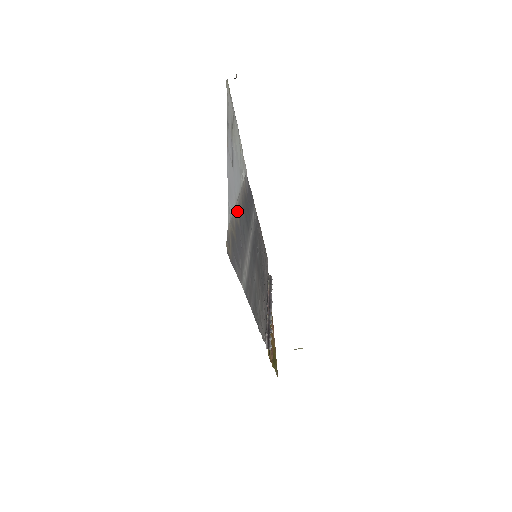
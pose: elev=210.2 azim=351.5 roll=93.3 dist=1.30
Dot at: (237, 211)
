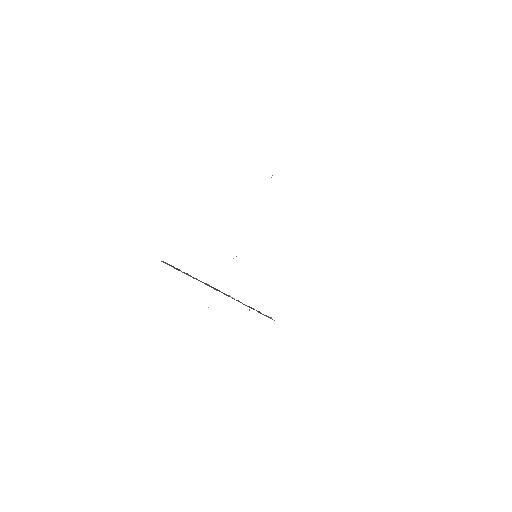
Dot at: occluded
